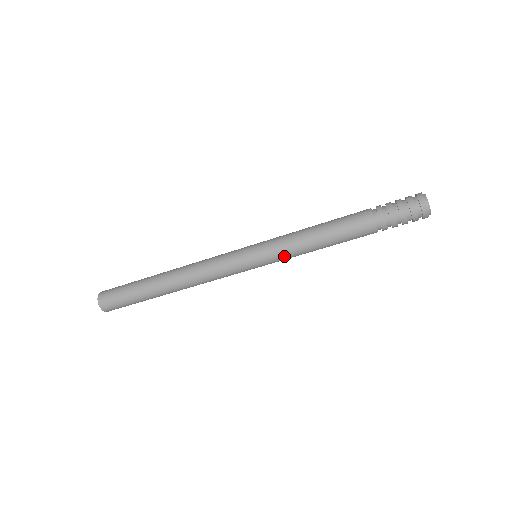
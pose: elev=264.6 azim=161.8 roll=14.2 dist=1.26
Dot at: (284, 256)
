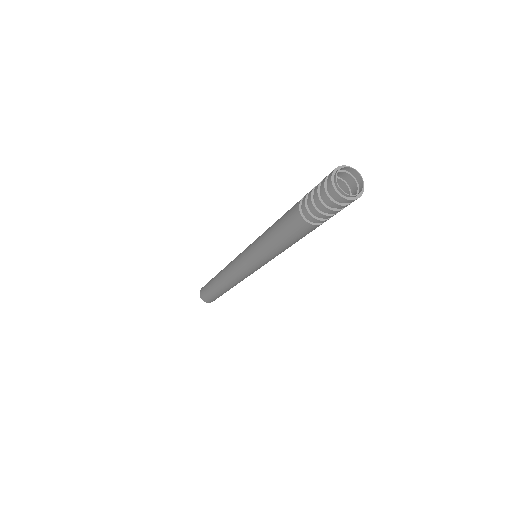
Dot at: occluded
